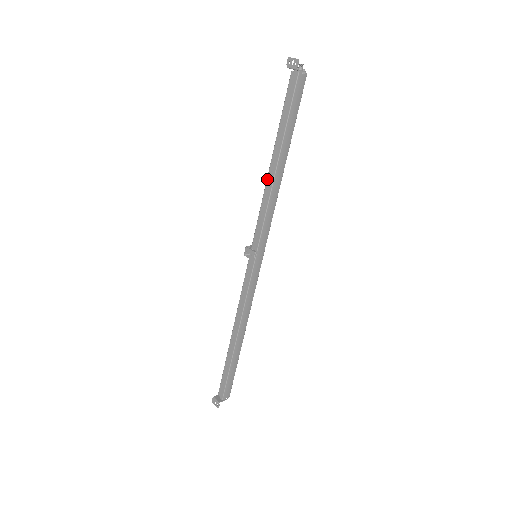
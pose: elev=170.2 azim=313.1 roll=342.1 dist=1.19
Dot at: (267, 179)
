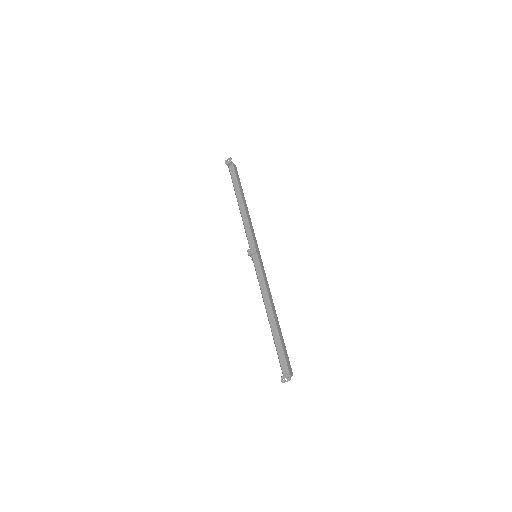
Dot at: (241, 212)
